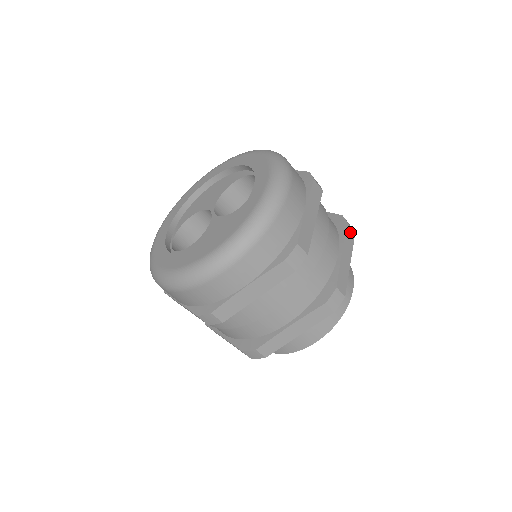
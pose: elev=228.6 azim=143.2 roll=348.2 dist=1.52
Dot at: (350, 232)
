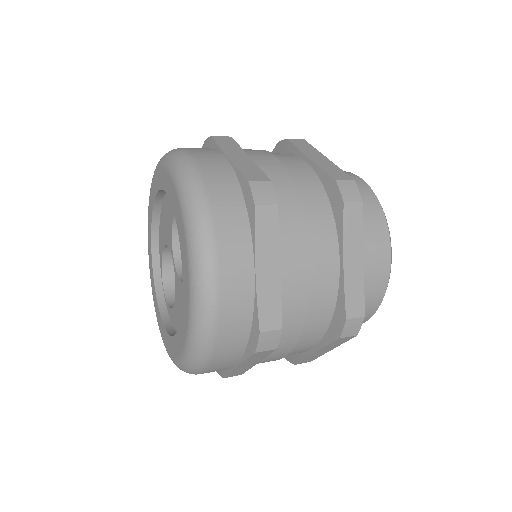
Dot at: (352, 211)
